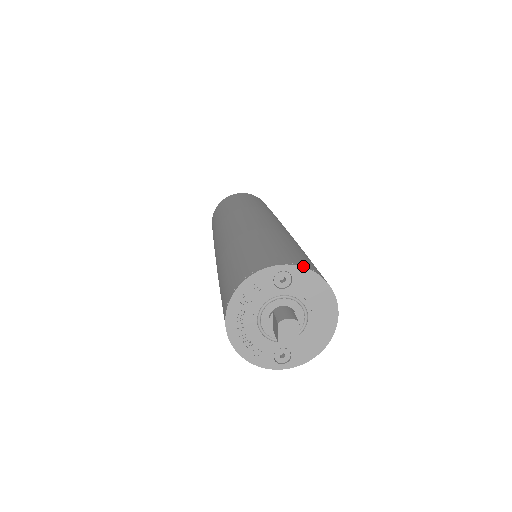
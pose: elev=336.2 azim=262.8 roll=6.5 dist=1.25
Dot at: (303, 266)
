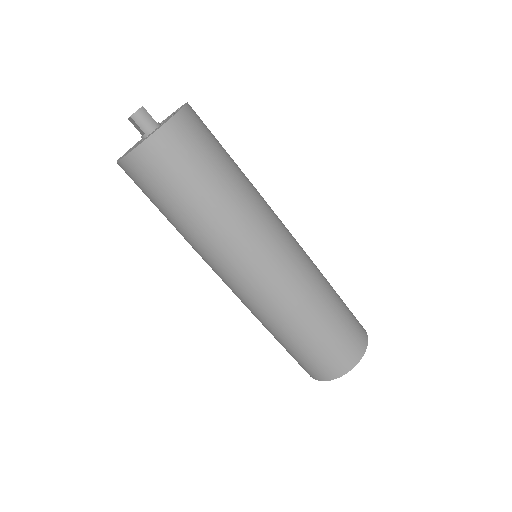
Dot at: (364, 352)
